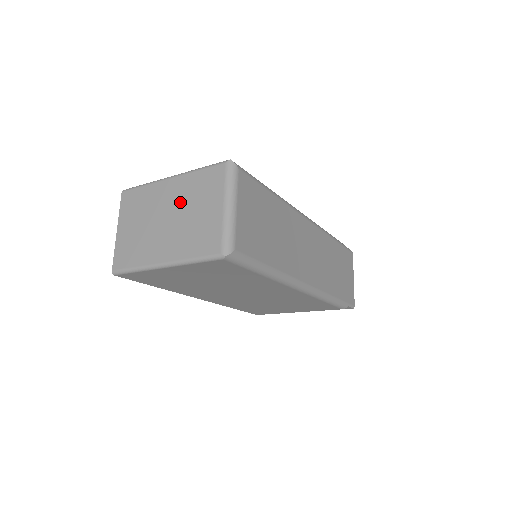
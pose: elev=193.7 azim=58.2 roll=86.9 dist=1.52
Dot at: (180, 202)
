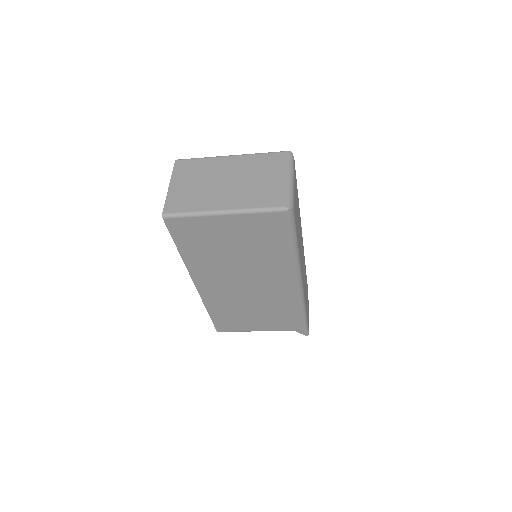
Dot at: (242, 171)
